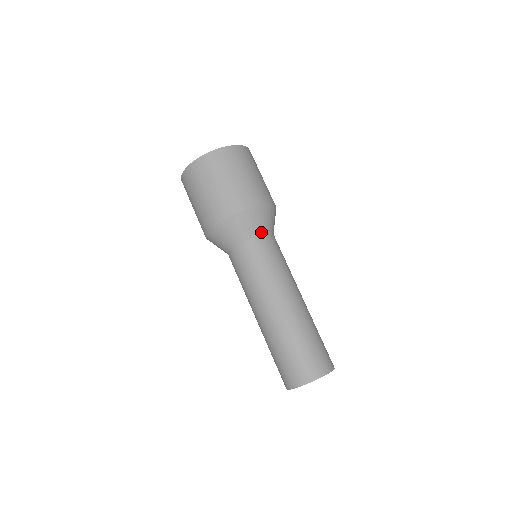
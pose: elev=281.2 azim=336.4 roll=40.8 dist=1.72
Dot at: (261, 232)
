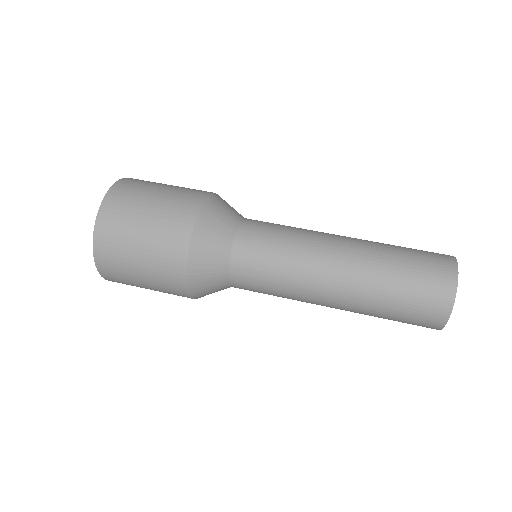
Dot at: occluded
